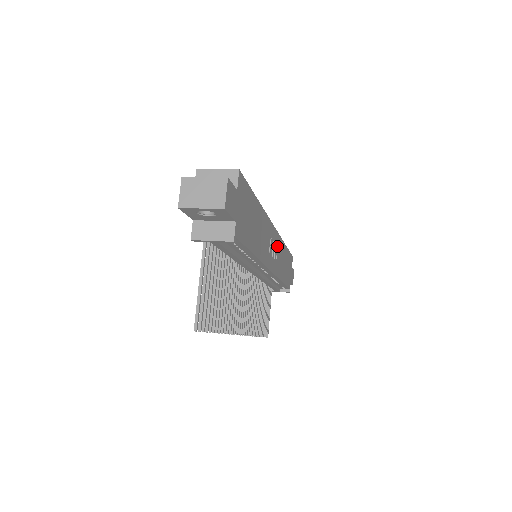
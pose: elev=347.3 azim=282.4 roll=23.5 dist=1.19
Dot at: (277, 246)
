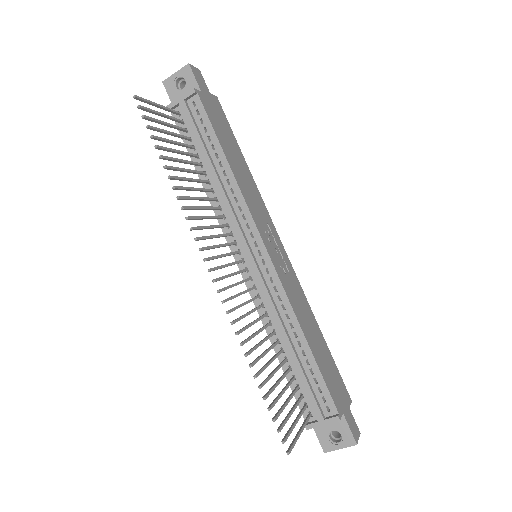
Dot at: (289, 272)
